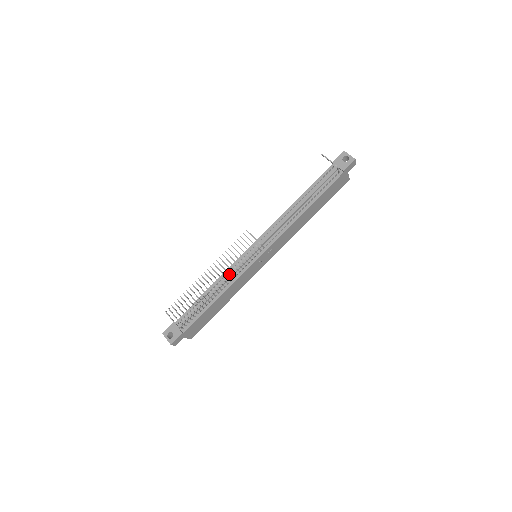
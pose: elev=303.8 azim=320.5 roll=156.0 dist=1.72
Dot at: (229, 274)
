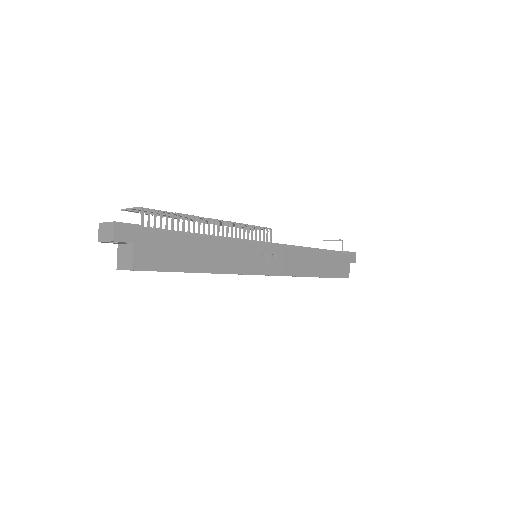
Dot at: (231, 222)
